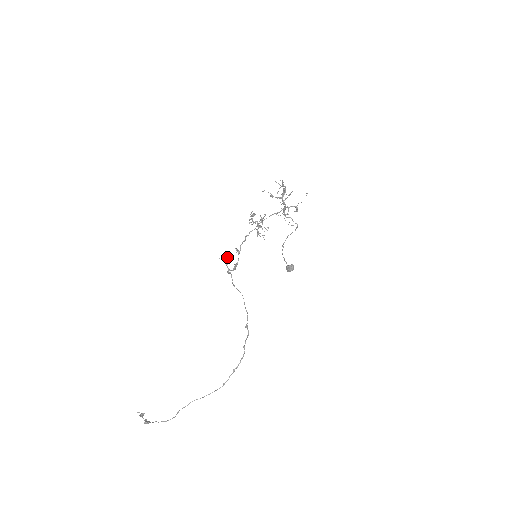
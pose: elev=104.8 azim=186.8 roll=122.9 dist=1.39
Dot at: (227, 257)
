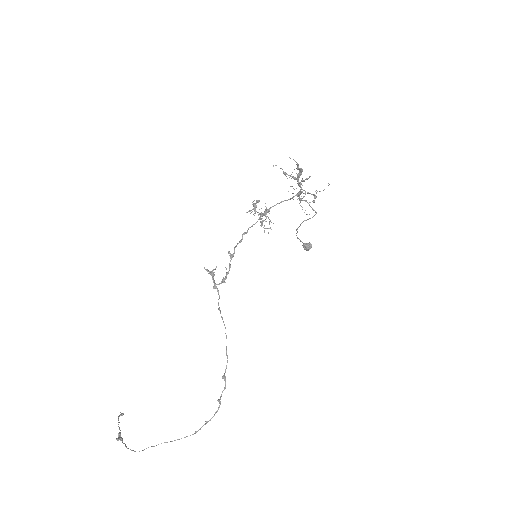
Dot at: (214, 269)
